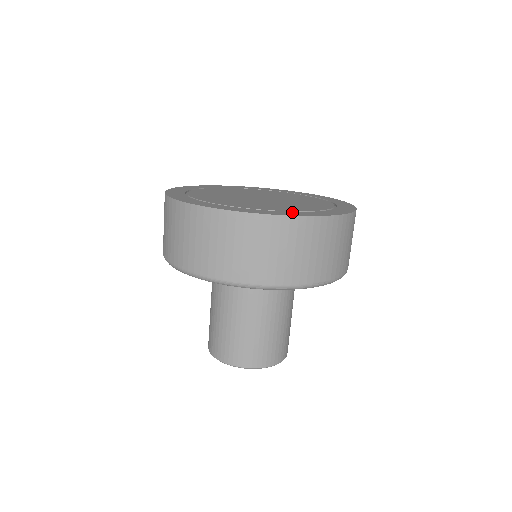
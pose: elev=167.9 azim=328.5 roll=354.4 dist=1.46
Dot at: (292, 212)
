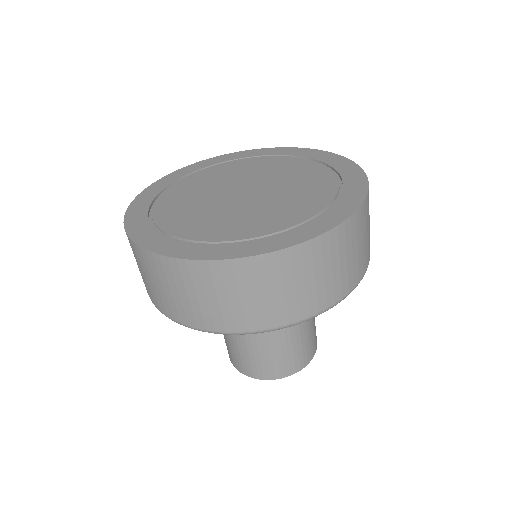
Dot at: (272, 238)
